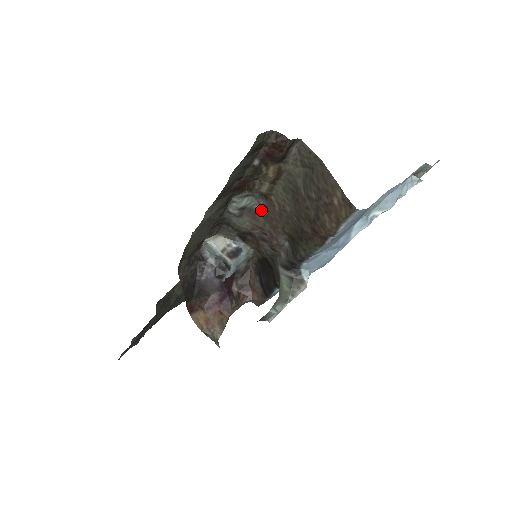
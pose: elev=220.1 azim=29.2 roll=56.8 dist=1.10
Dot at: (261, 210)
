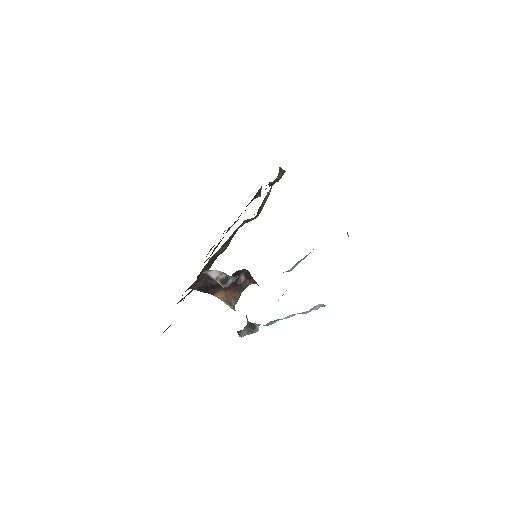
Dot at: occluded
